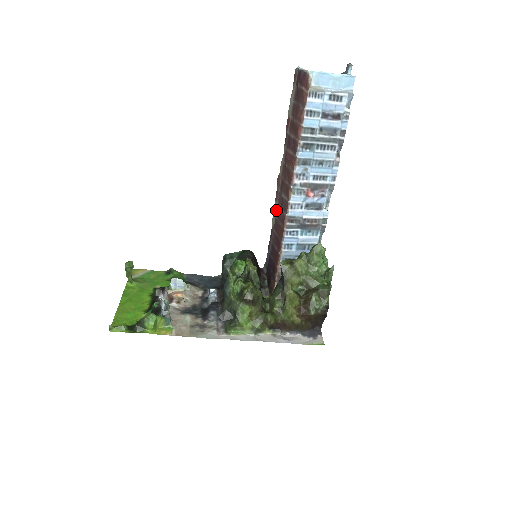
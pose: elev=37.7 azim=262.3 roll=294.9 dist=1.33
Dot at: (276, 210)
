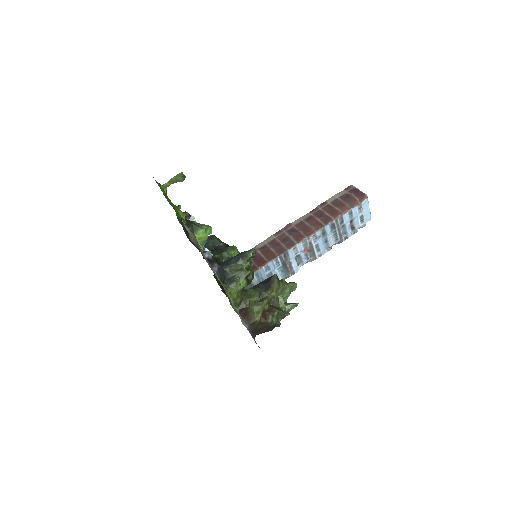
Dot at: (271, 240)
